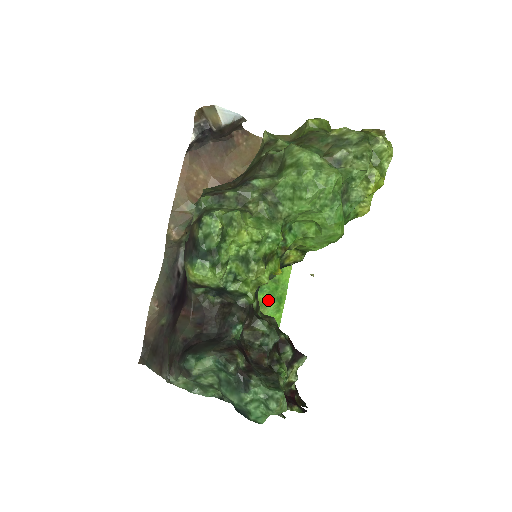
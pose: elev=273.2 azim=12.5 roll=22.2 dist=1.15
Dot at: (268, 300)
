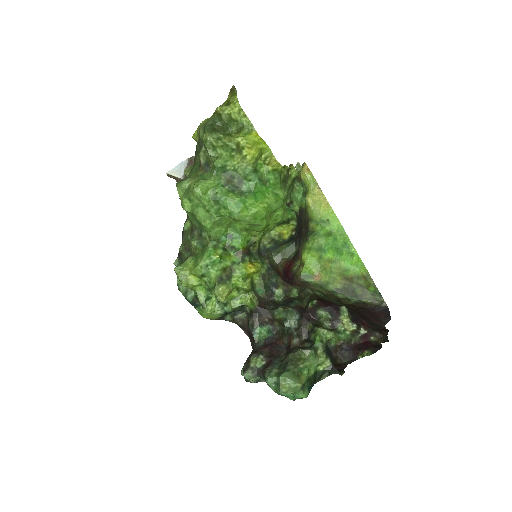
Dot at: (336, 253)
